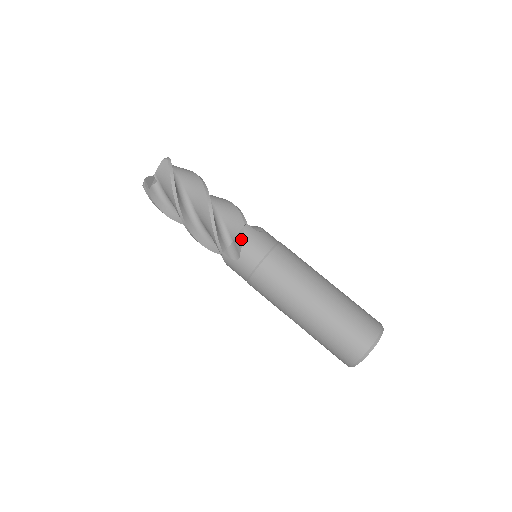
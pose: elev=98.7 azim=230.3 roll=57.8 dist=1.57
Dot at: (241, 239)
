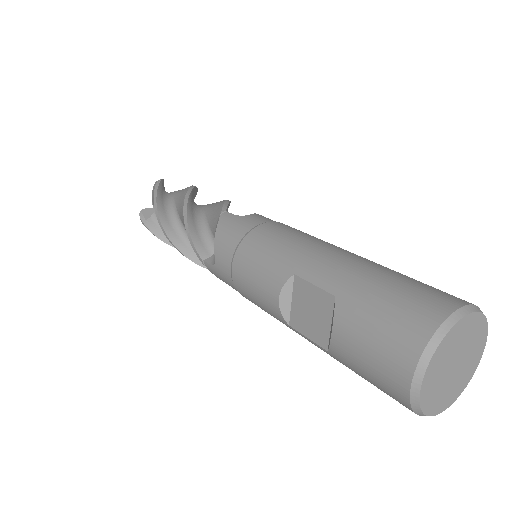
Dot at: occluded
